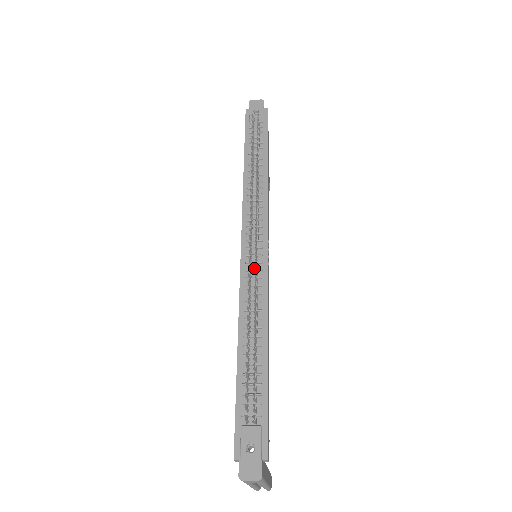
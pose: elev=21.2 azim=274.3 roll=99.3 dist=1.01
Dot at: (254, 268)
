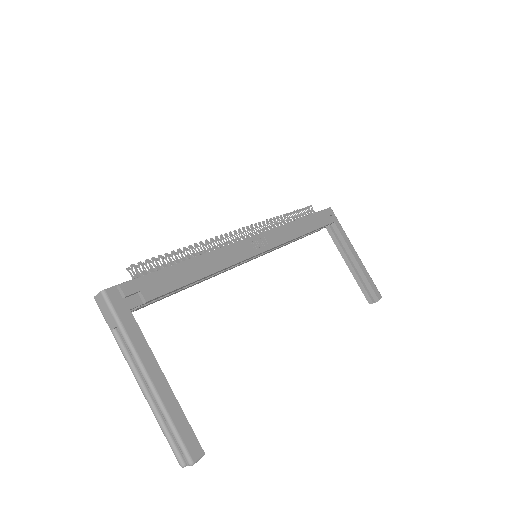
Dot at: occluded
